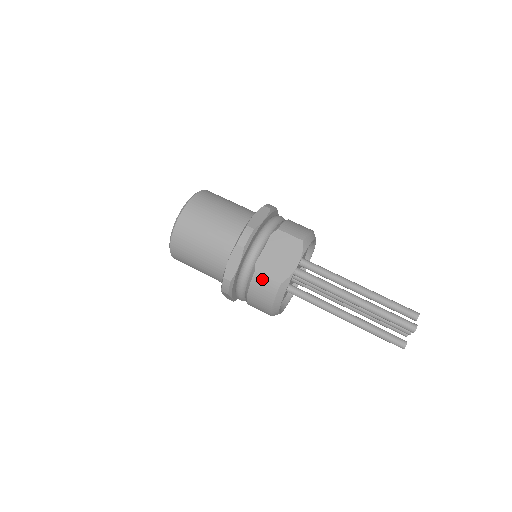
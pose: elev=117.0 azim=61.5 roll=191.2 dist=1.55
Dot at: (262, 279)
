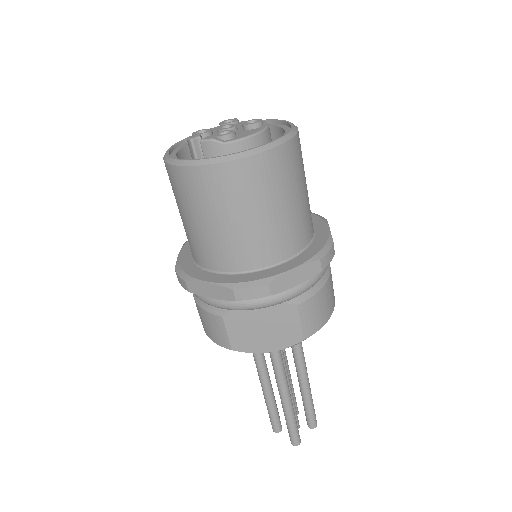
Dot at: (221, 327)
